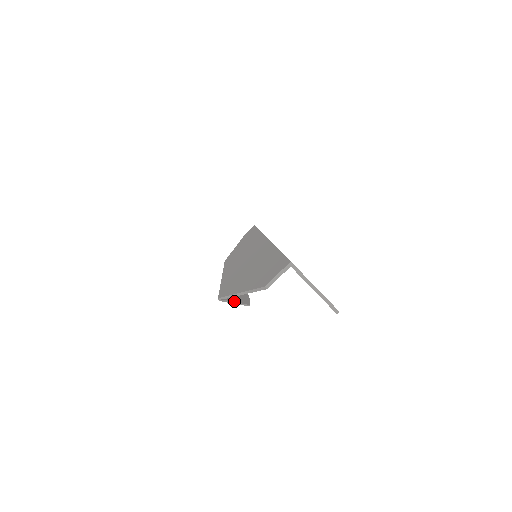
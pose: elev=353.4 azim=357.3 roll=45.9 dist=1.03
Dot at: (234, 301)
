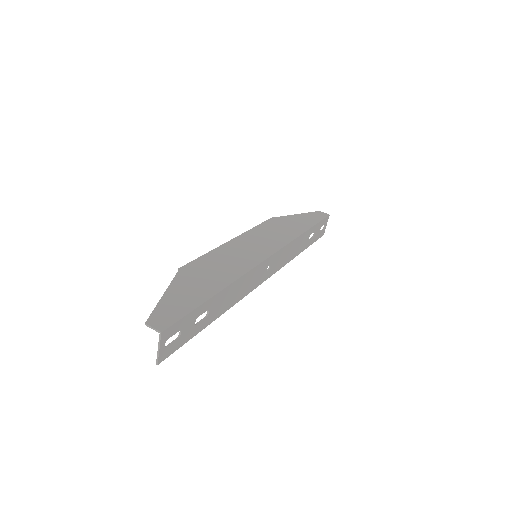
Dot at: occluded
